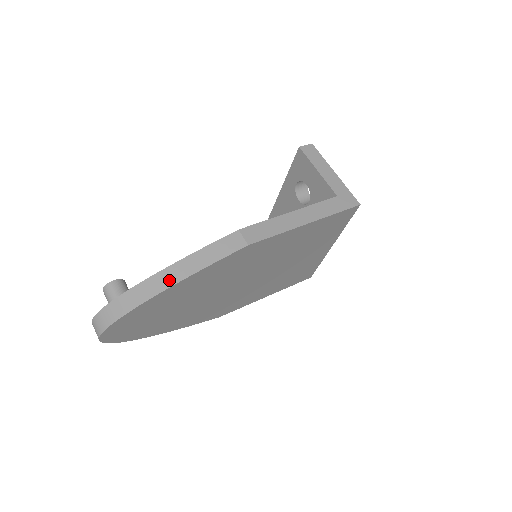
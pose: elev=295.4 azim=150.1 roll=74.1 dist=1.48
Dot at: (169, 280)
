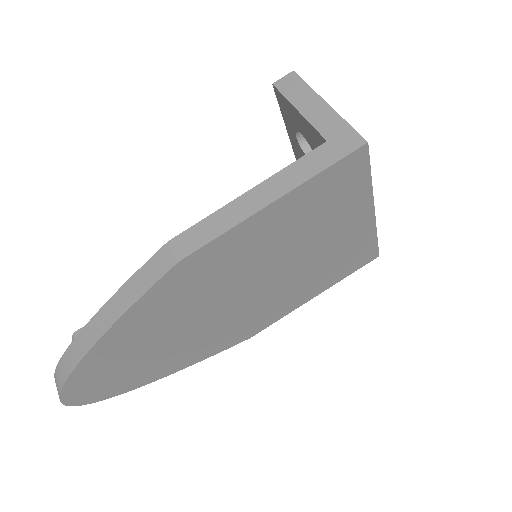
Dot at: (99, 329)
